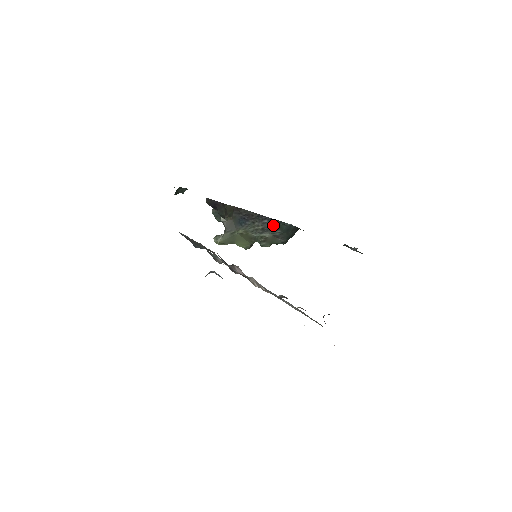
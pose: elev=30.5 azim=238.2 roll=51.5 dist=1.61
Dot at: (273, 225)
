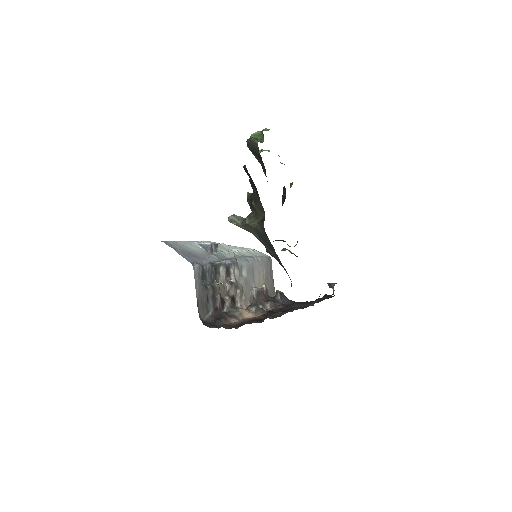
Dot at: (284, 268)
